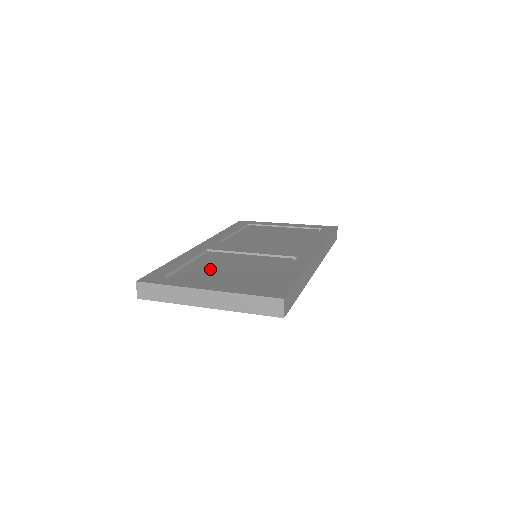
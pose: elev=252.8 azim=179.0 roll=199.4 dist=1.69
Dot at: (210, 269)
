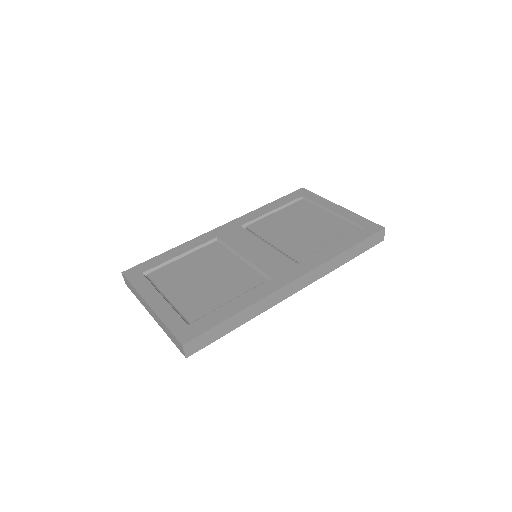
Dot at: (185, 272)
